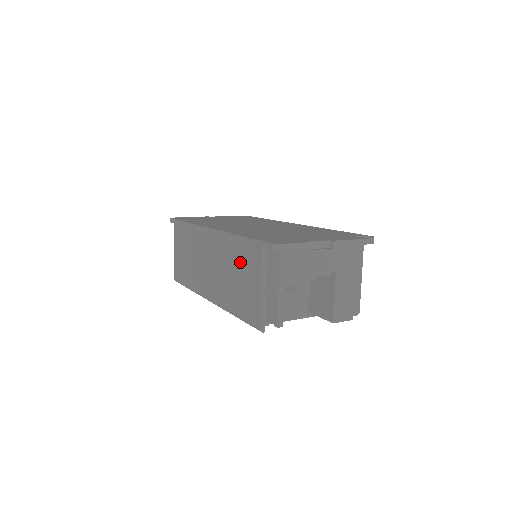
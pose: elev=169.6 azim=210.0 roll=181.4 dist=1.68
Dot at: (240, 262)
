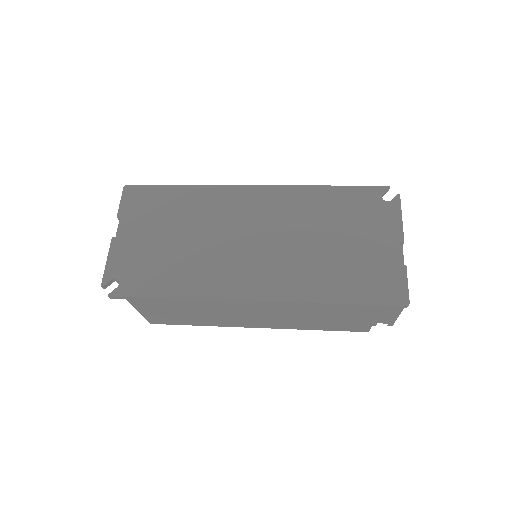
Dot at: (333, 314)
